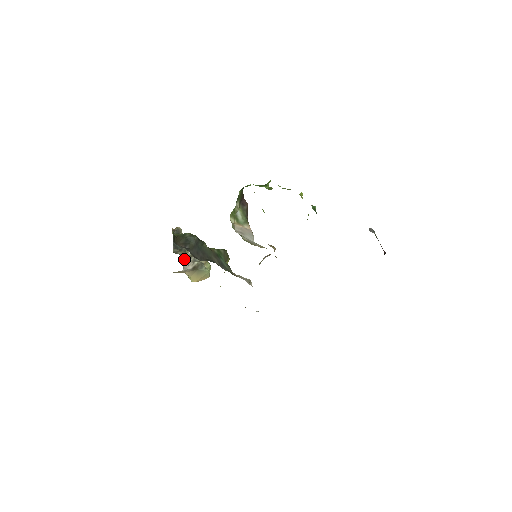
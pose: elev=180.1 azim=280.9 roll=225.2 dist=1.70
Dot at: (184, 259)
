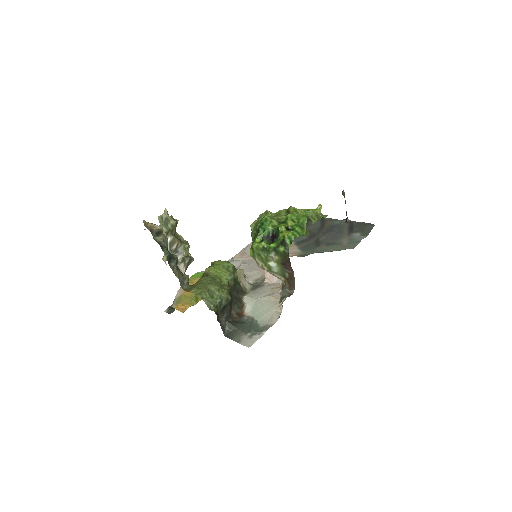
Dot at: occluded
